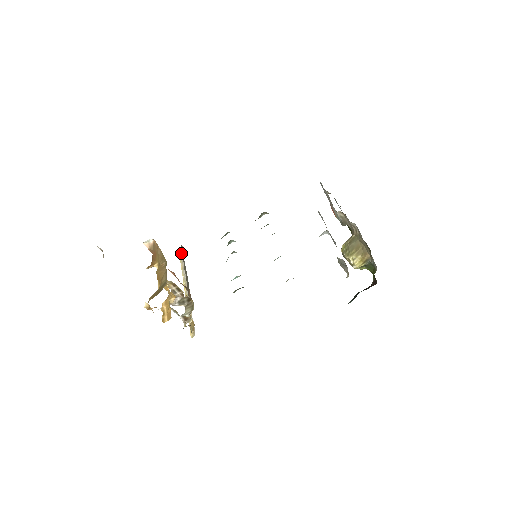
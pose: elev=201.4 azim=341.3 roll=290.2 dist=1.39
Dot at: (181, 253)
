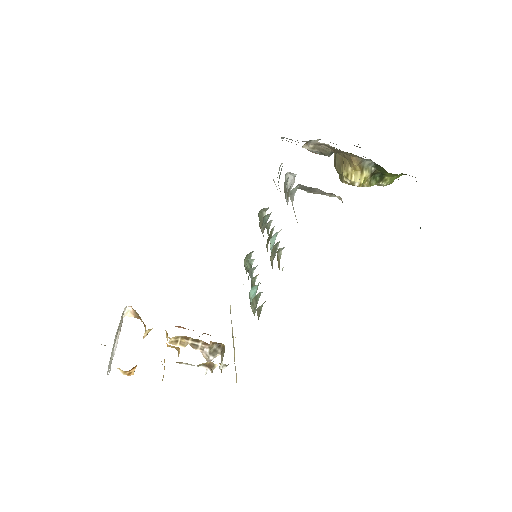
Dot at: (230, 307)
